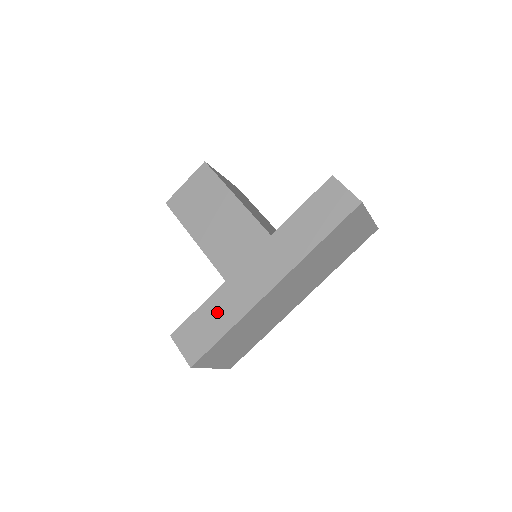
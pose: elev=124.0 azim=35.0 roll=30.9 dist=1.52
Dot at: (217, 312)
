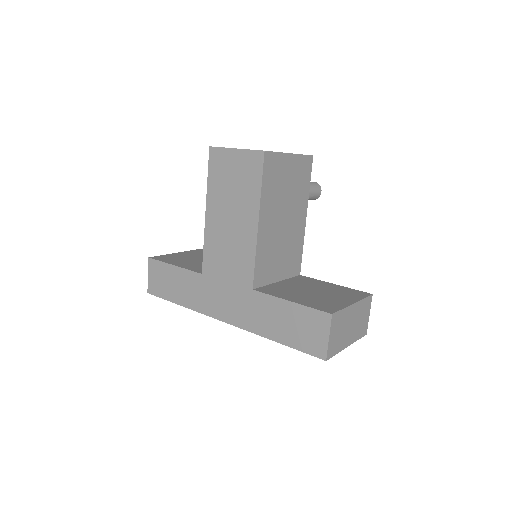
Dot at: (183, 285)
